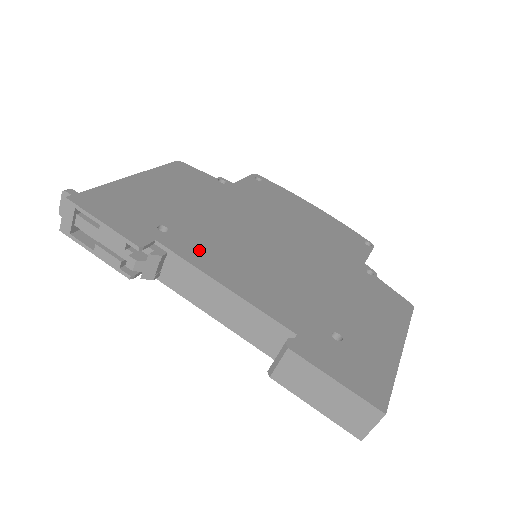
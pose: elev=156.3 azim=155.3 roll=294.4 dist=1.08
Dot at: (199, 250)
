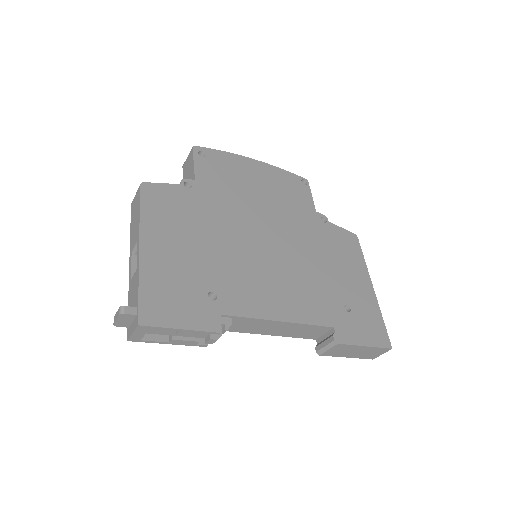
Dot at: (246, 298)
